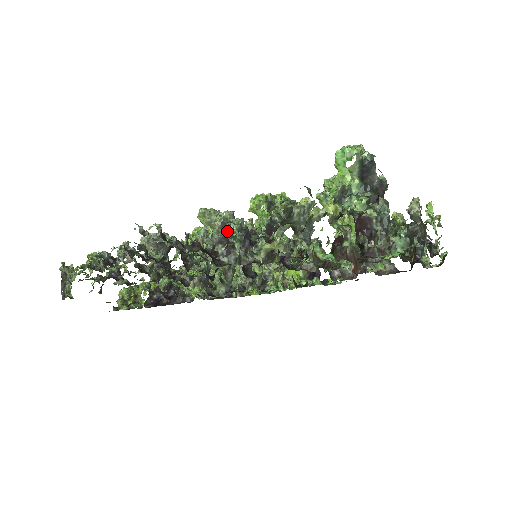
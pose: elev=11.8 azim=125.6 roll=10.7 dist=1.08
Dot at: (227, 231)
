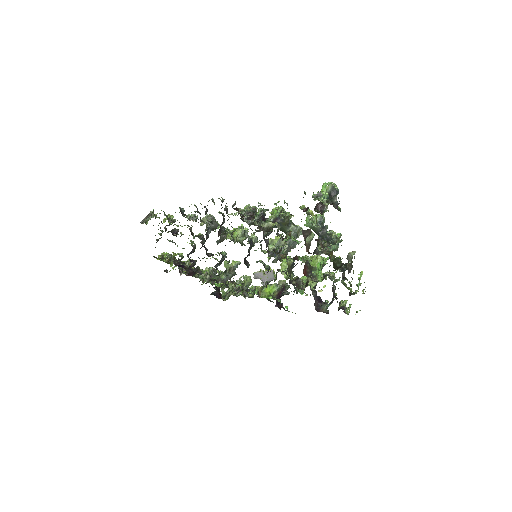
Dot at: (255, 212)
